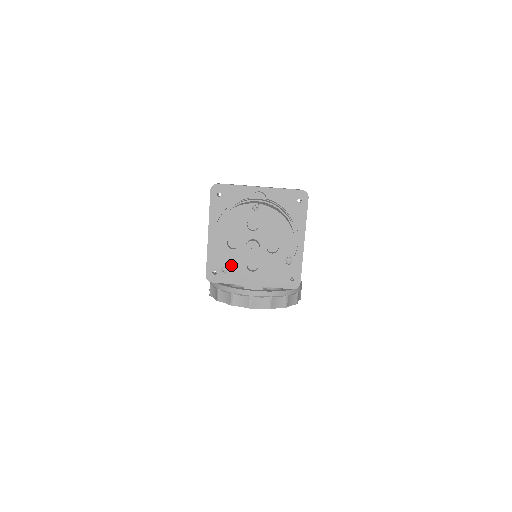
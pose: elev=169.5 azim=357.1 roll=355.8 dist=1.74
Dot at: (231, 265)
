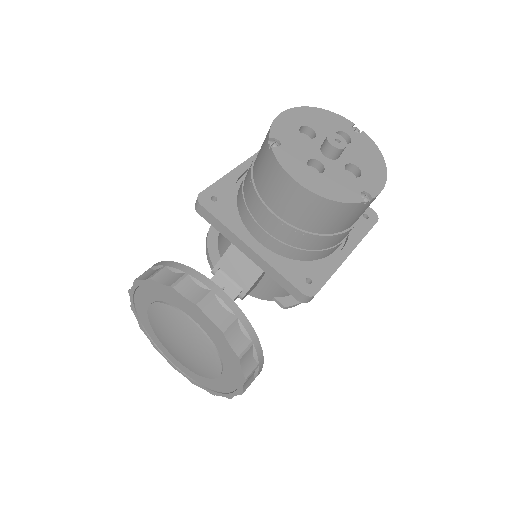
Dot at: (289, 145)
